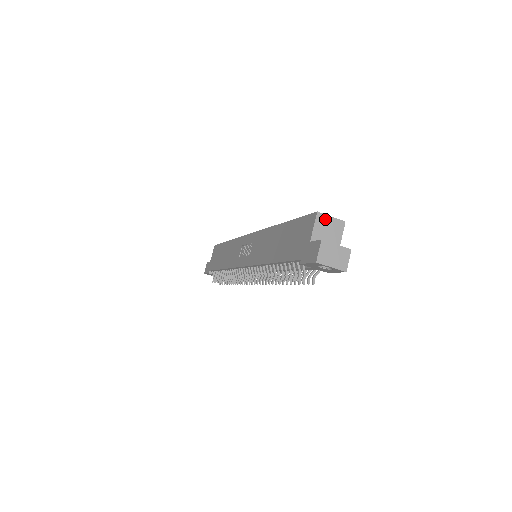
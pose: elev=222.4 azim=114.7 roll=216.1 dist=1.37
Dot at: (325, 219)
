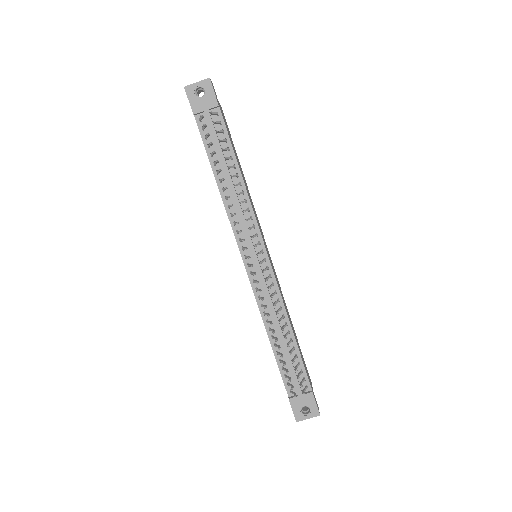
Dot at: occluded
